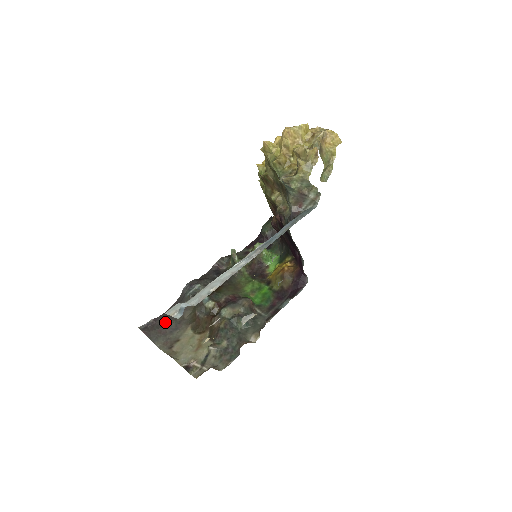
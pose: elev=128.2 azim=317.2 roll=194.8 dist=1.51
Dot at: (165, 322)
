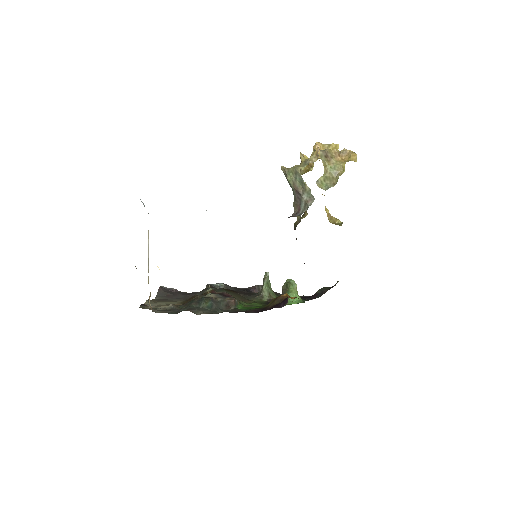
Dot at: (179, 294)
